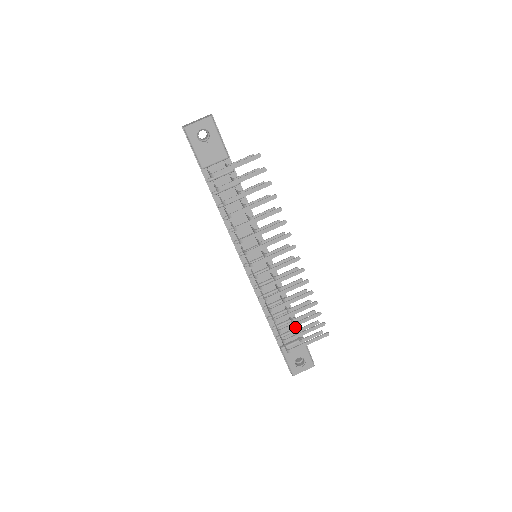
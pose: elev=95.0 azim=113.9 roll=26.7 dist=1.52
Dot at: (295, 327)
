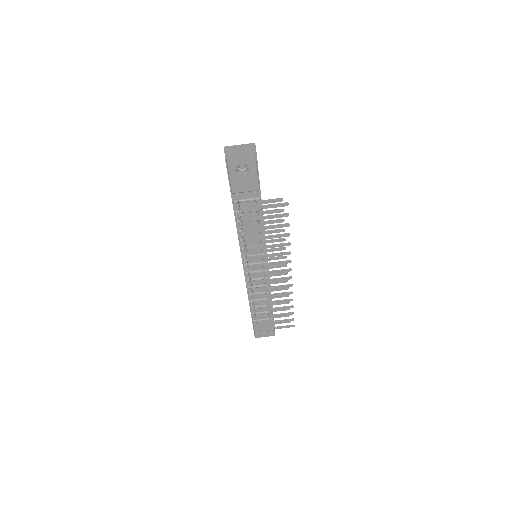
Dot at: occluded
